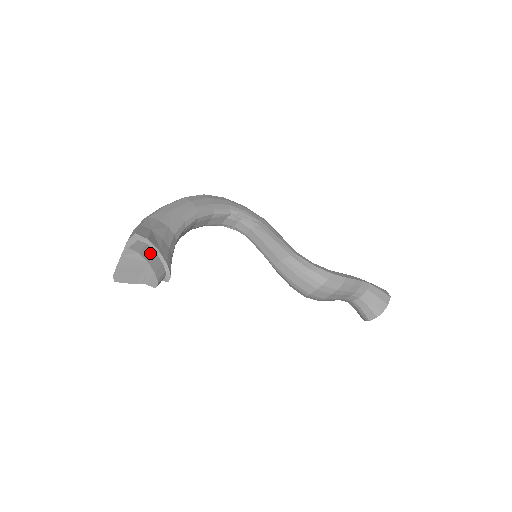
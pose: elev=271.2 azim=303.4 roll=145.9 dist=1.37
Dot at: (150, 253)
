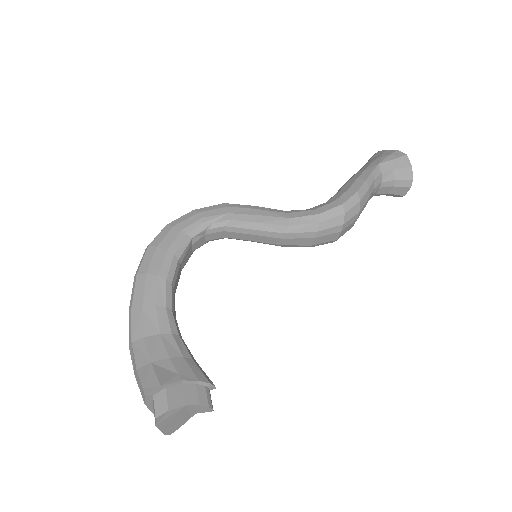
Dot at: (176, 393)
